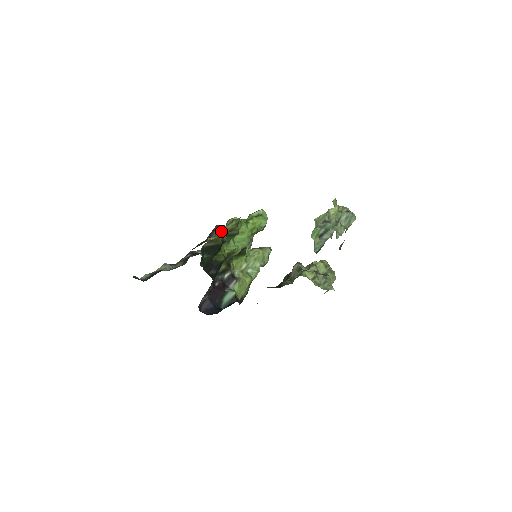
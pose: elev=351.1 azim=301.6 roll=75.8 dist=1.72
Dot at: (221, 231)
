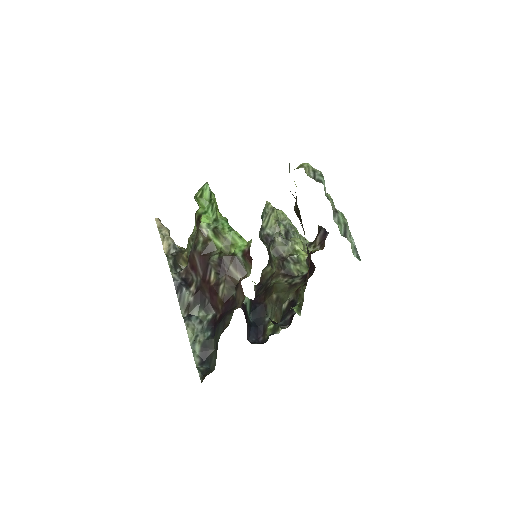
Dot at: occluded
